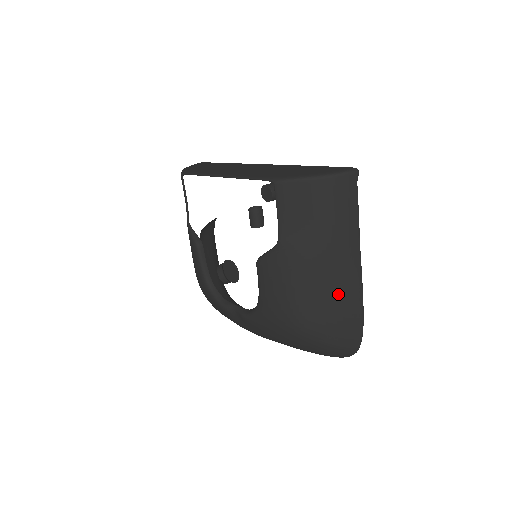
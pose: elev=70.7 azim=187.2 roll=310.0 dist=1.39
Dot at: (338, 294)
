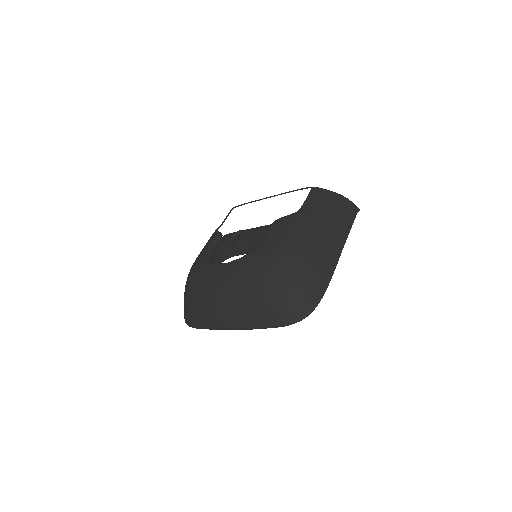
Dot at: (320, 256)
